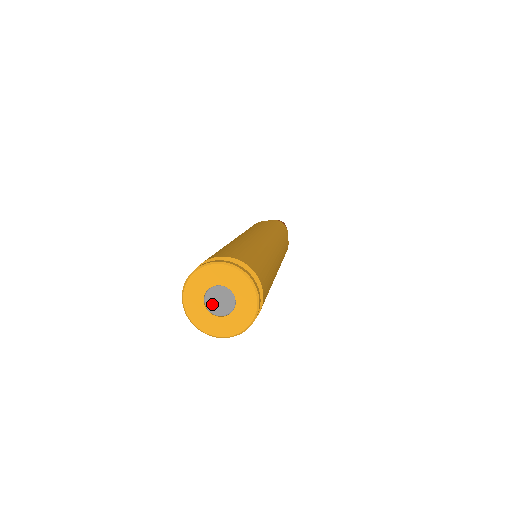
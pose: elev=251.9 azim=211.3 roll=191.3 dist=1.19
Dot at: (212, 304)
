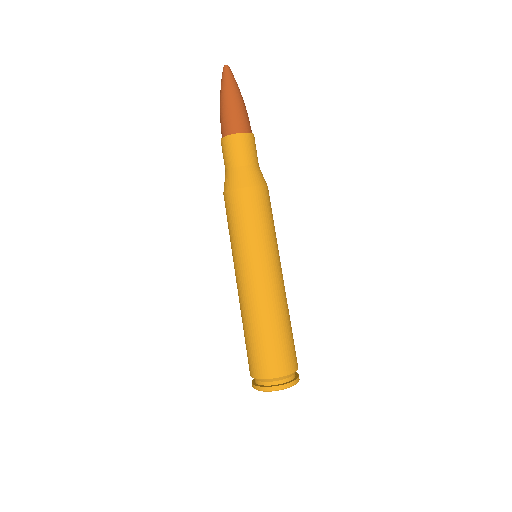
Dot at: occluded
